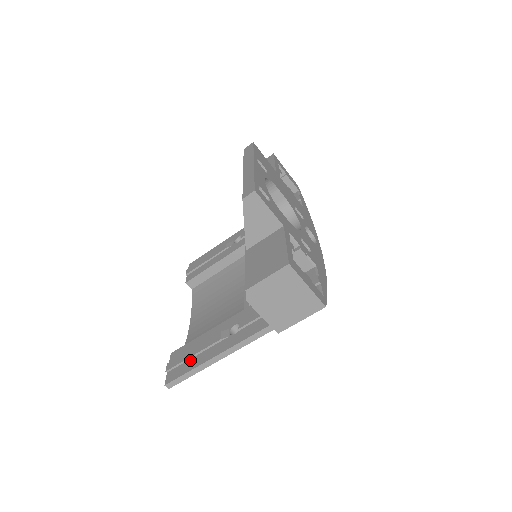
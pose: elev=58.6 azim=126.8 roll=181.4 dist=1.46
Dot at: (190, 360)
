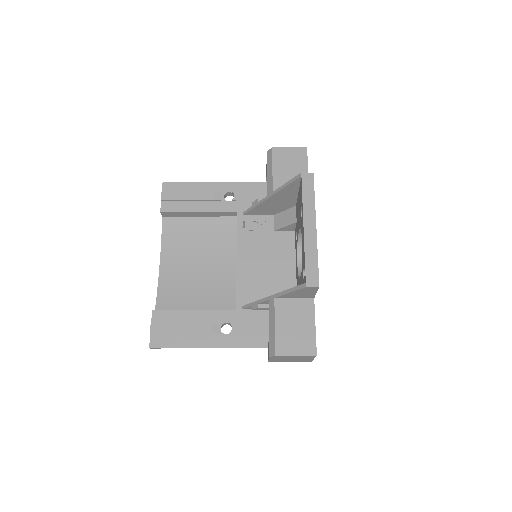
Dot at: (178, 335)
